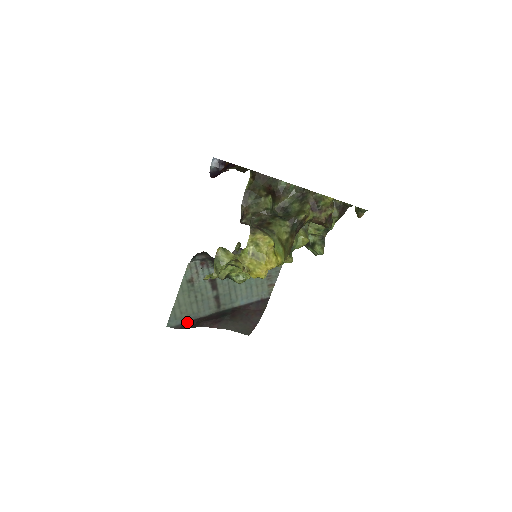
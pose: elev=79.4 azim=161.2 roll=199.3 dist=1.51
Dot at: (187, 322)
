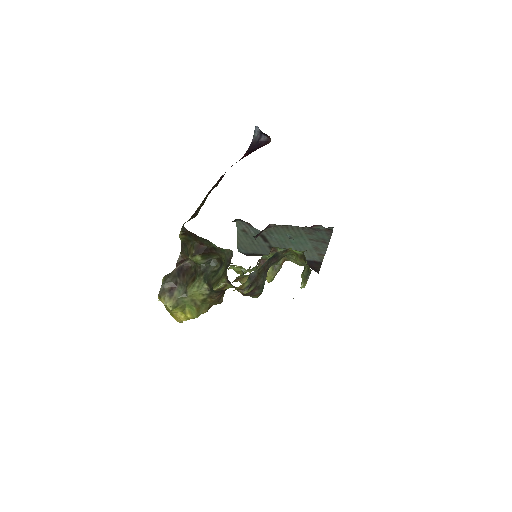
Dot at: (253, 253)
